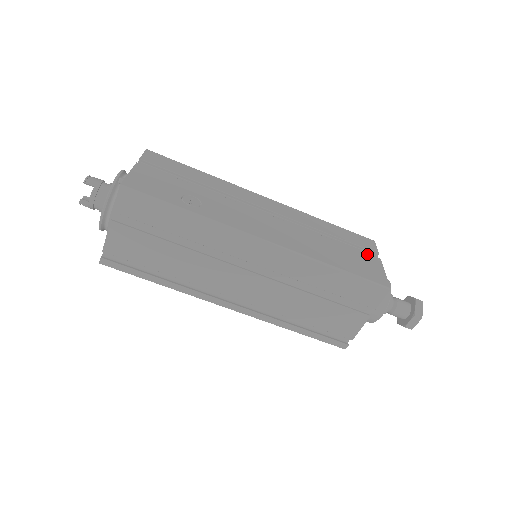
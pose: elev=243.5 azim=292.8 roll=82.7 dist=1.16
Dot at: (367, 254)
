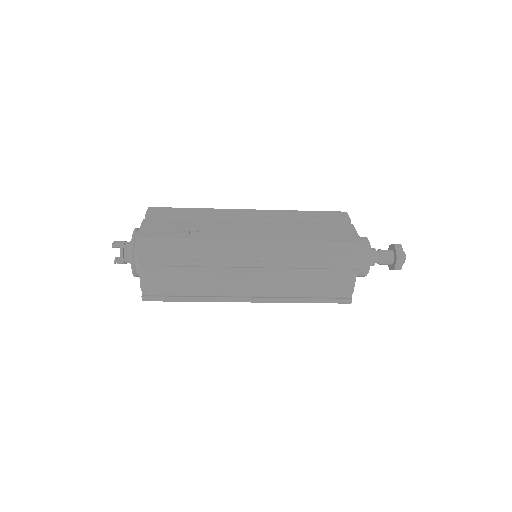
Dot at: (340, 224)
